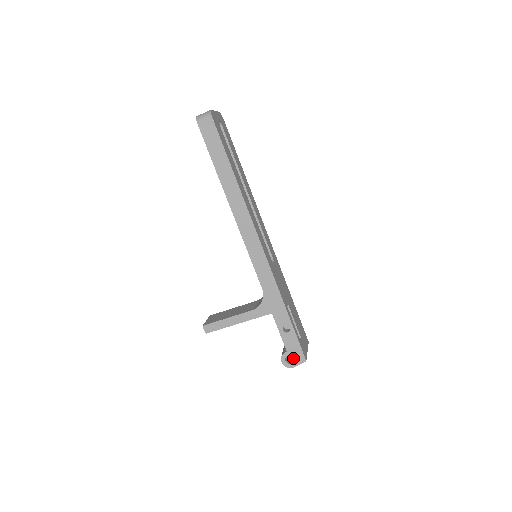
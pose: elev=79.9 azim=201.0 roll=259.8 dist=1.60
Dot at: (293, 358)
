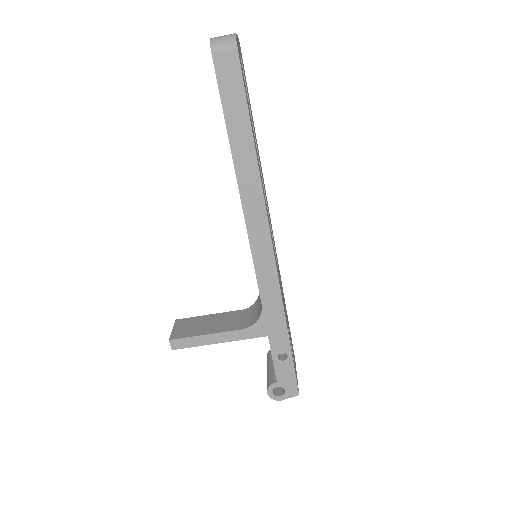
Dot at: occluded
